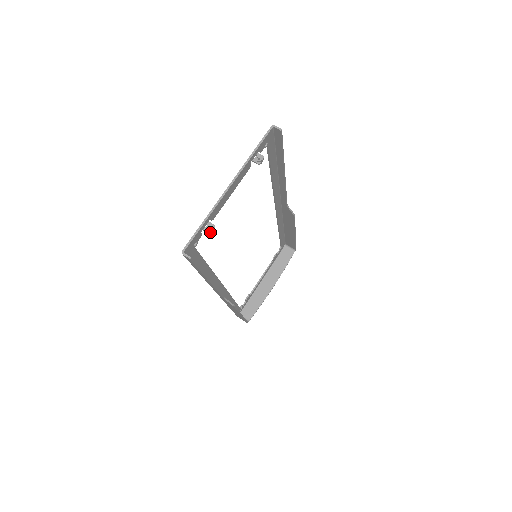
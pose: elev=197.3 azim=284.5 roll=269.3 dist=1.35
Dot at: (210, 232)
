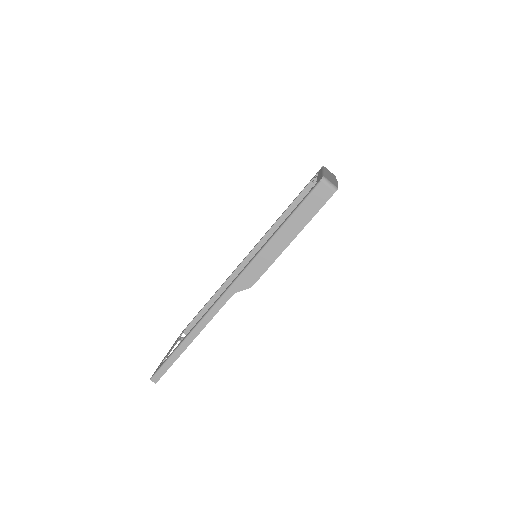
Dot at: occluded
